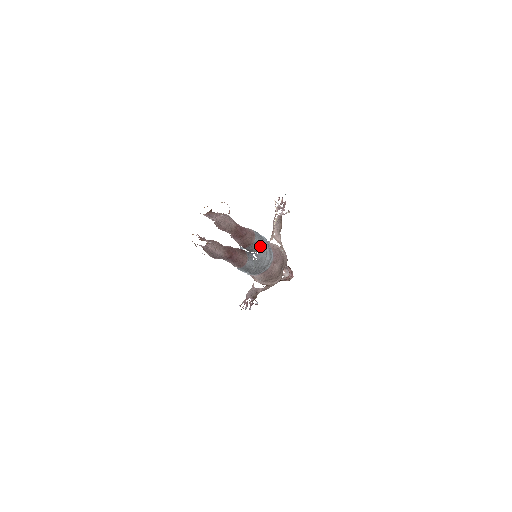
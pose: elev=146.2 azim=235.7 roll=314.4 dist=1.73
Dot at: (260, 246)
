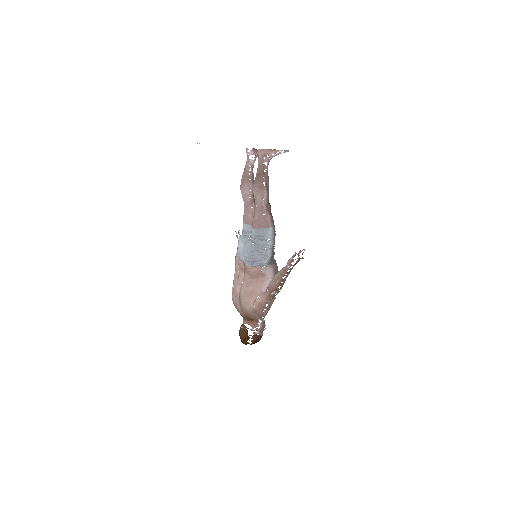
Dot at: occluded
